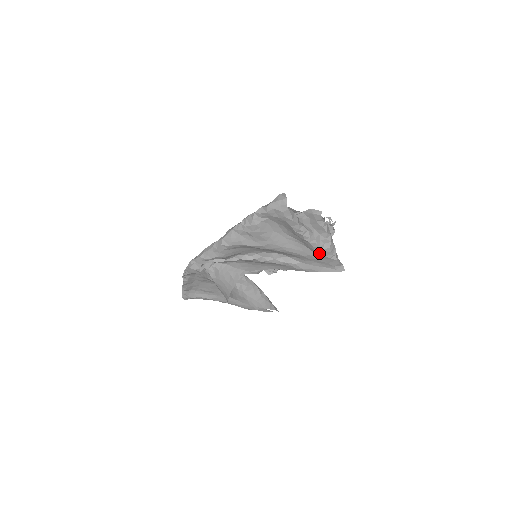
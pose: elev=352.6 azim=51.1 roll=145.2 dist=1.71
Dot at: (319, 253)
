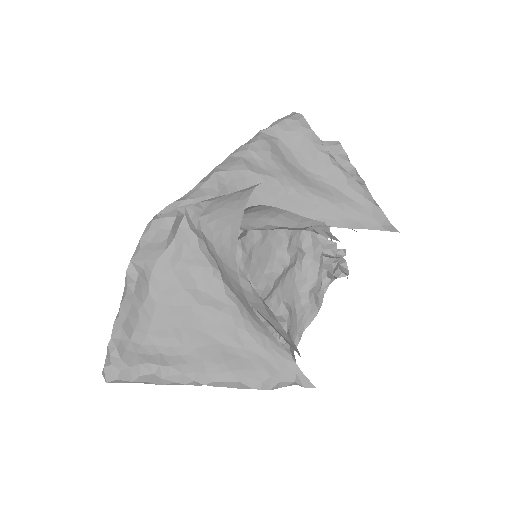
Dot at: (356, 192)
